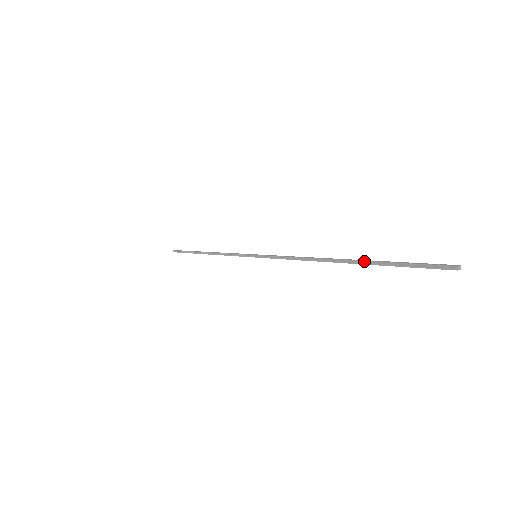
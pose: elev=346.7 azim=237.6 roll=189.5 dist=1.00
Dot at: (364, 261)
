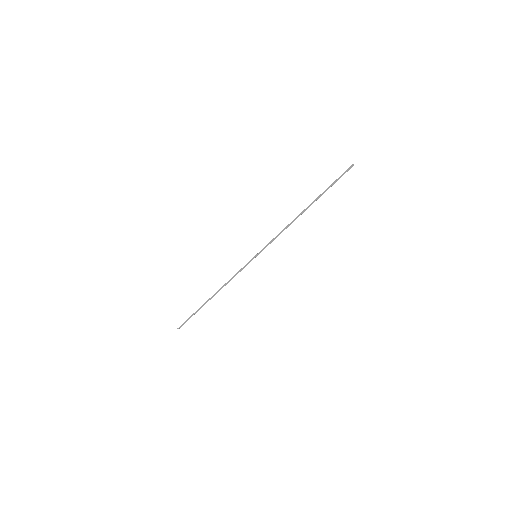
Dot at: (318, 197)
